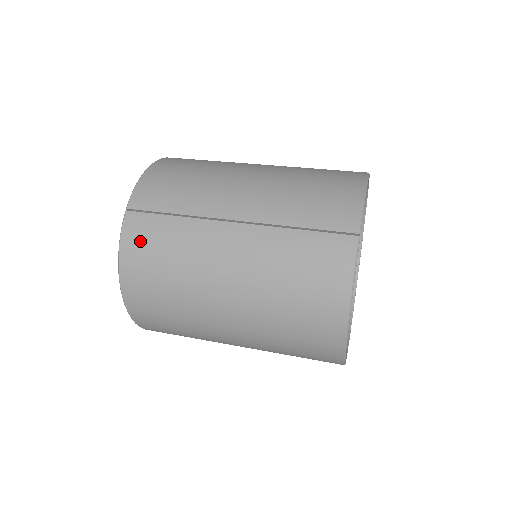
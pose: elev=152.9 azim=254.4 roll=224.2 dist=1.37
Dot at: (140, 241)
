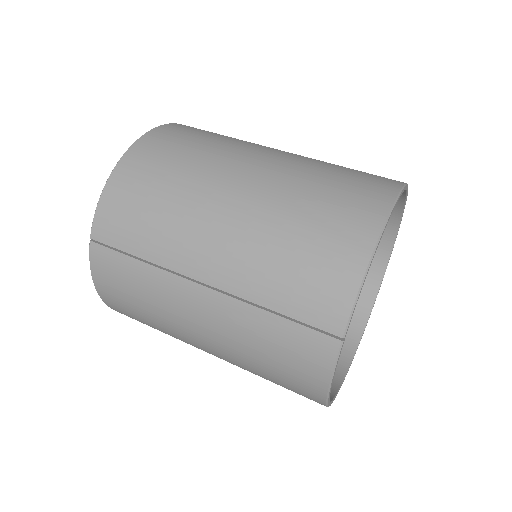
Dot at: (109, 278)
